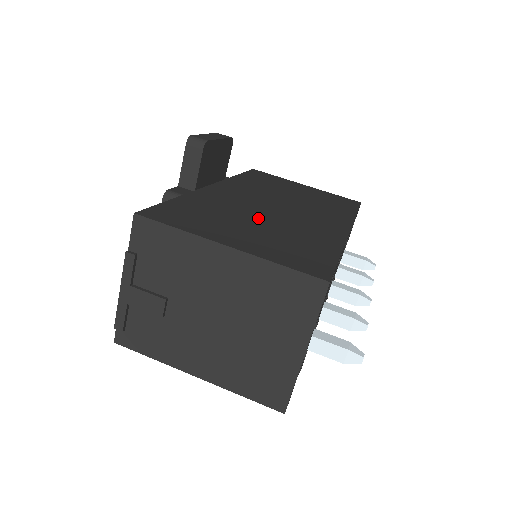
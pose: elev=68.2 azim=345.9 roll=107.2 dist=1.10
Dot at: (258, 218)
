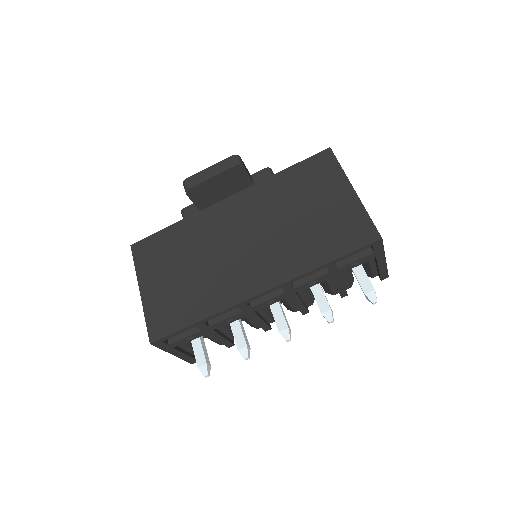
Dot at: (198, 261)
